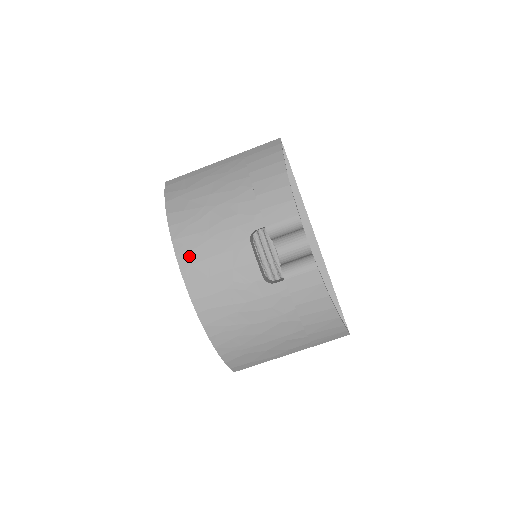
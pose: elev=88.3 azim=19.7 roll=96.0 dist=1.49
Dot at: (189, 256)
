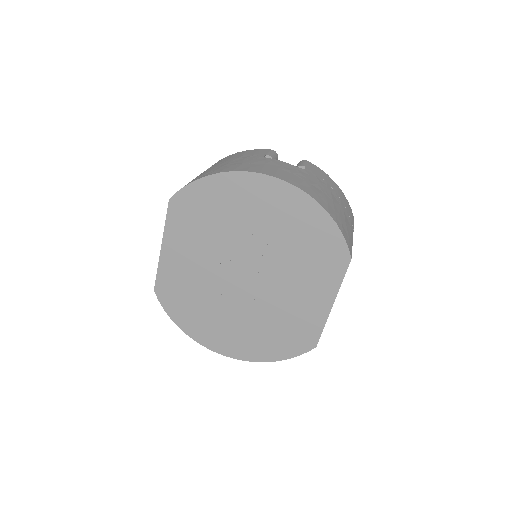
Dot at: (253, 169)
